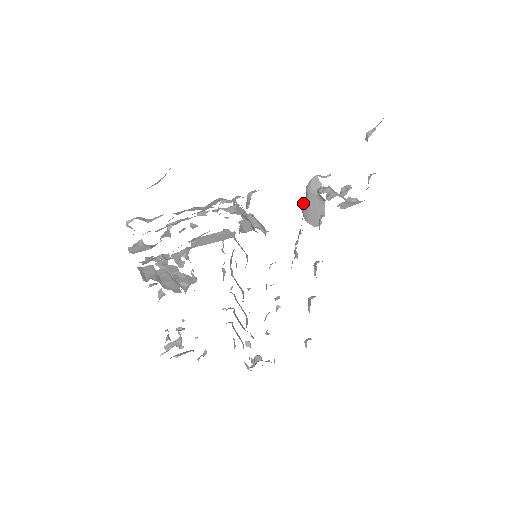
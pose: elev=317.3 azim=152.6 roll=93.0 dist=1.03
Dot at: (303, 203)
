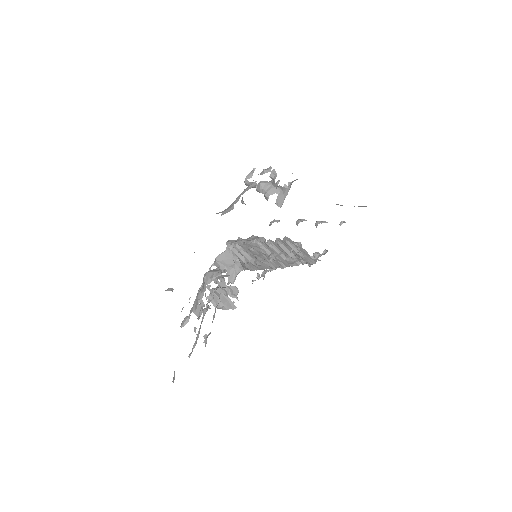
Dot at: occluded
